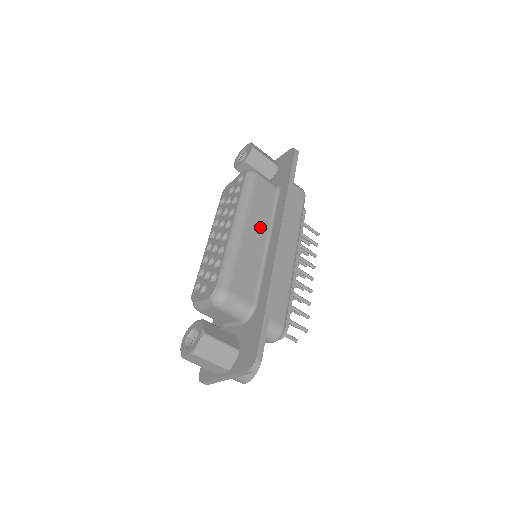
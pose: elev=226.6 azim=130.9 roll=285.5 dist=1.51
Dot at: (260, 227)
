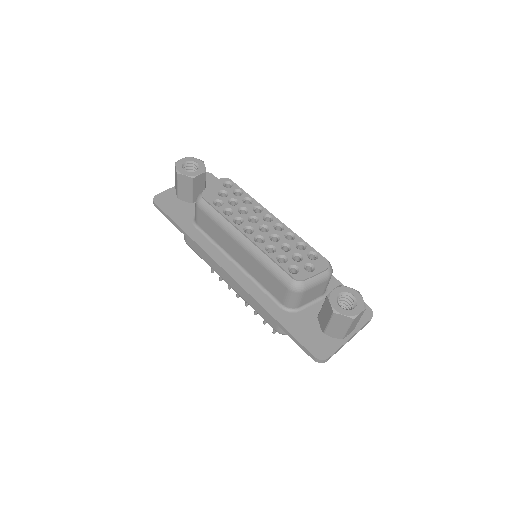
Dot at: occluded
